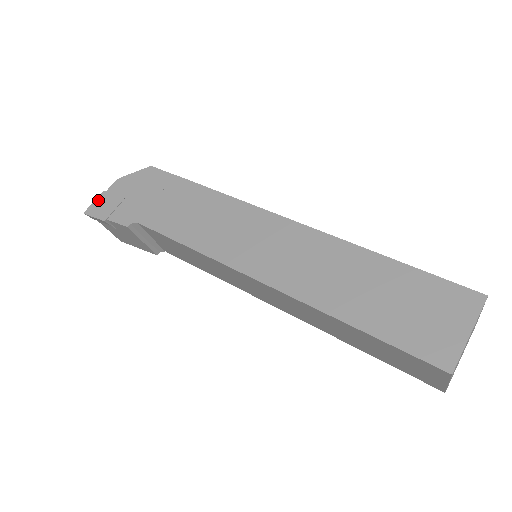
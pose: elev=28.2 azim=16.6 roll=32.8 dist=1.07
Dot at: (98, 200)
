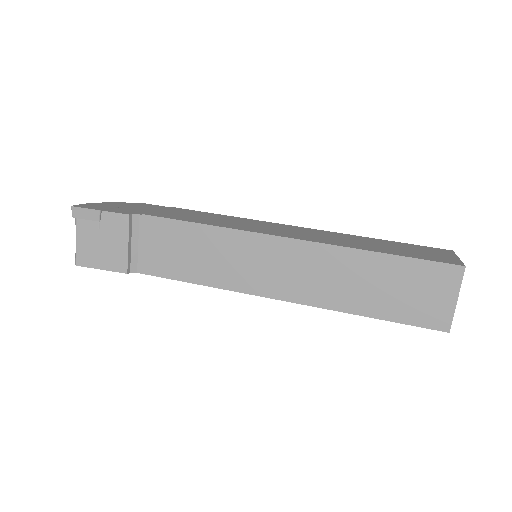
Dot at: (87, 204)
